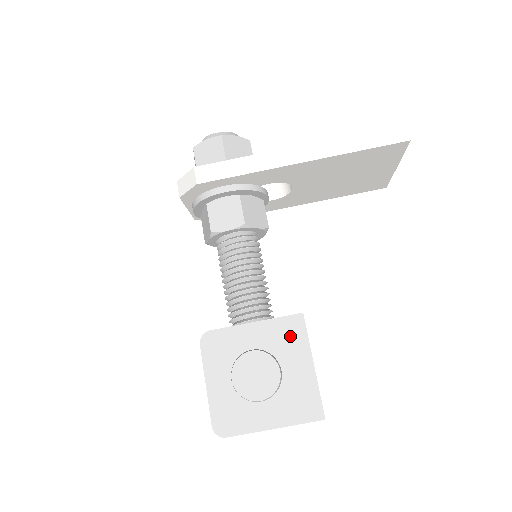
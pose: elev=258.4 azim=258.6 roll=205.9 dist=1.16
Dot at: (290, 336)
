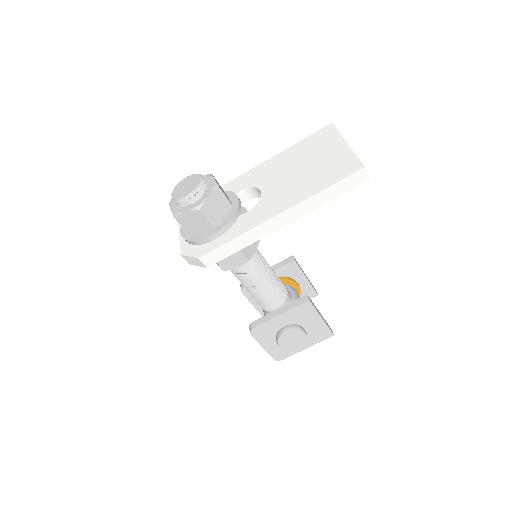
Dot at: (305, 313)
